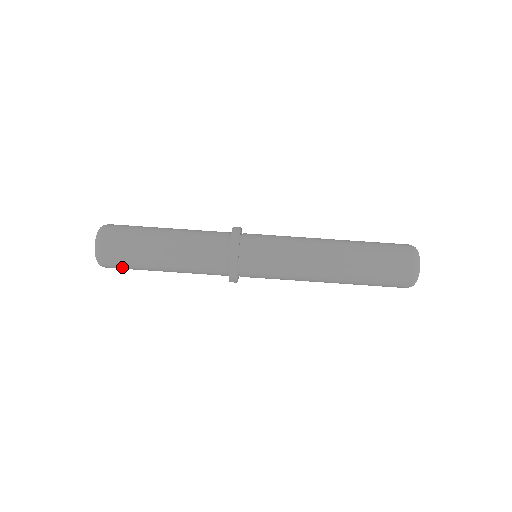
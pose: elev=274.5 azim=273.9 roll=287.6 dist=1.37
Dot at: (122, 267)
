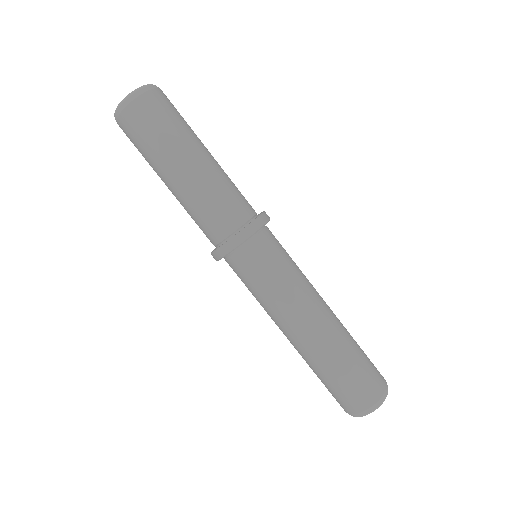
Dot at: (133, 143)
